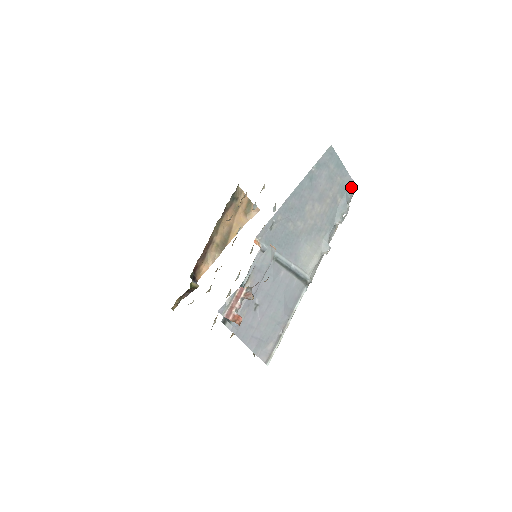
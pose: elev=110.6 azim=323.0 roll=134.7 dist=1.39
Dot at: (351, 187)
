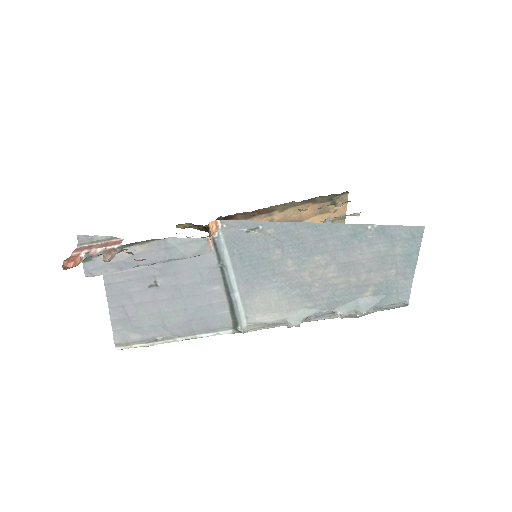
Dot at: (399, 297)
